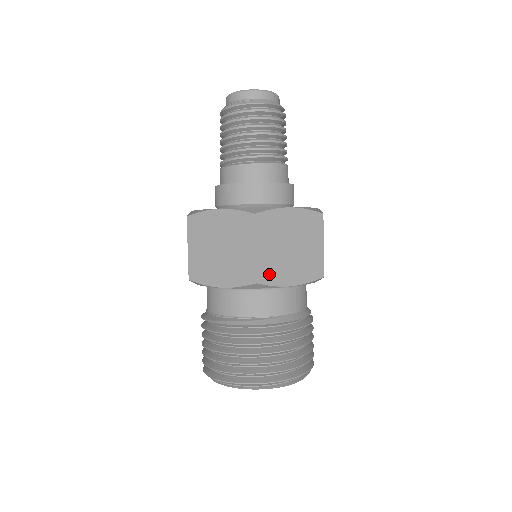
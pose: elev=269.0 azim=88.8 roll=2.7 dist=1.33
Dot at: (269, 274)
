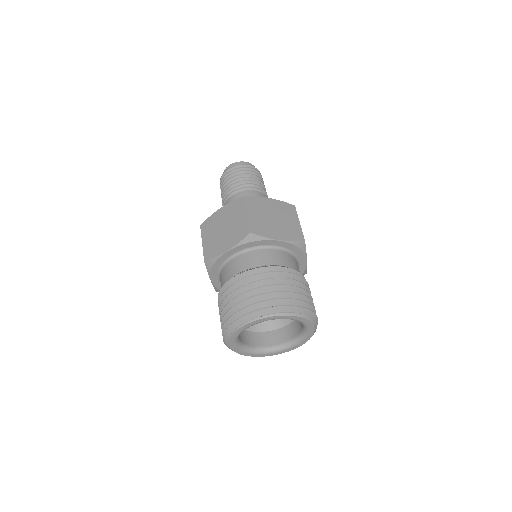
Dot at: (259, 230)
